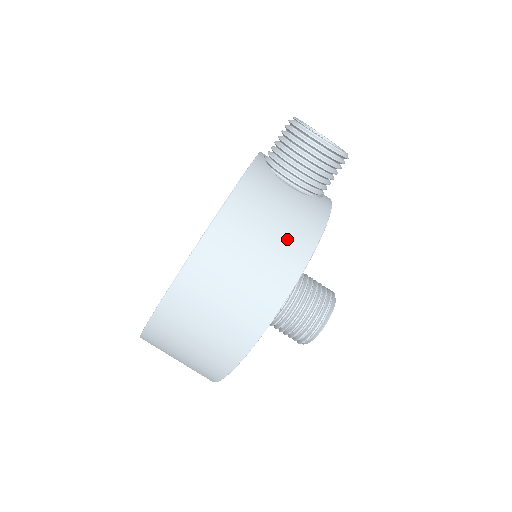
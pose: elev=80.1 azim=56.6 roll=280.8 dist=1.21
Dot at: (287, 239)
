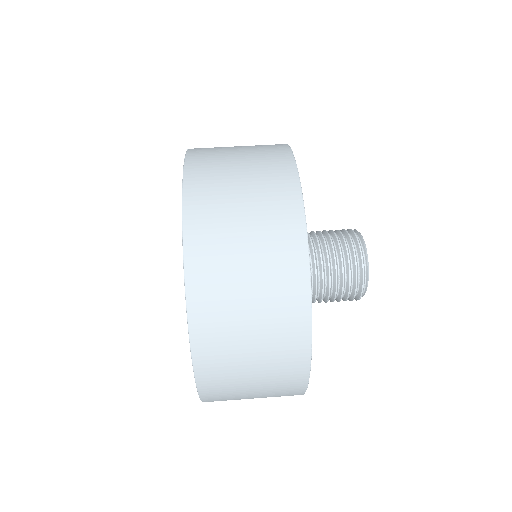
Dot at: occluded
